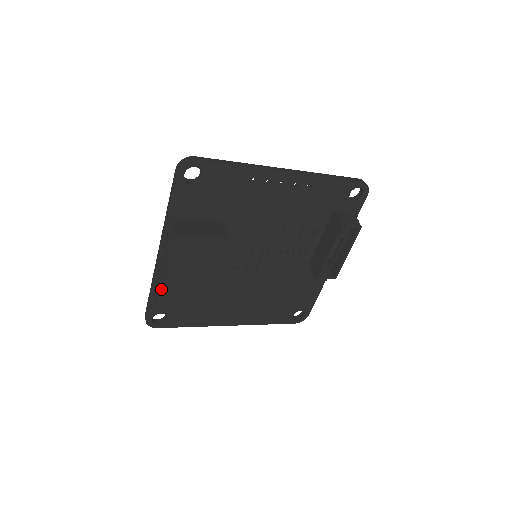
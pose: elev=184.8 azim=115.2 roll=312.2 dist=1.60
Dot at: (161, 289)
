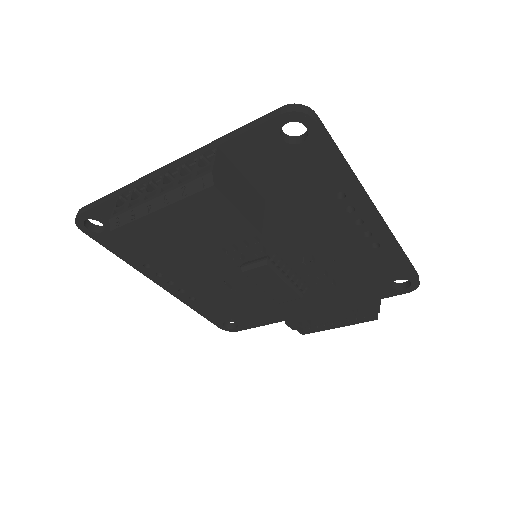
Dot at: (132, 213)
